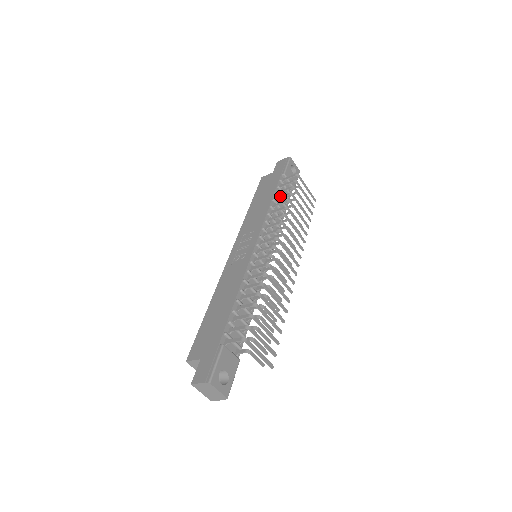
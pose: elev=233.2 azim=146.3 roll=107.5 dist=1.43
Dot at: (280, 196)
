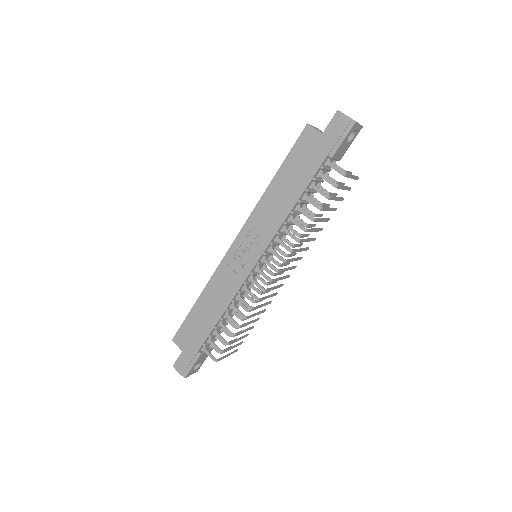
Dot at: (309, 198)
